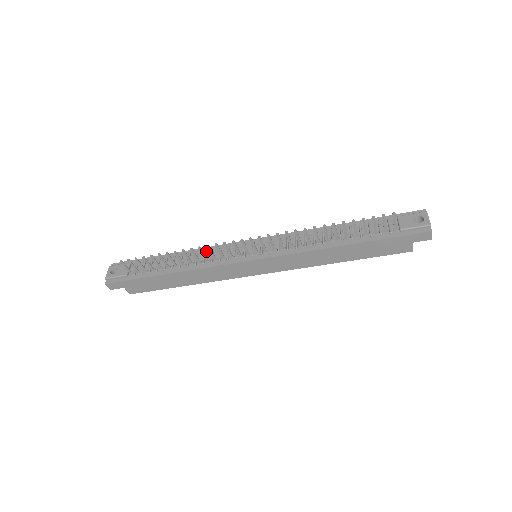
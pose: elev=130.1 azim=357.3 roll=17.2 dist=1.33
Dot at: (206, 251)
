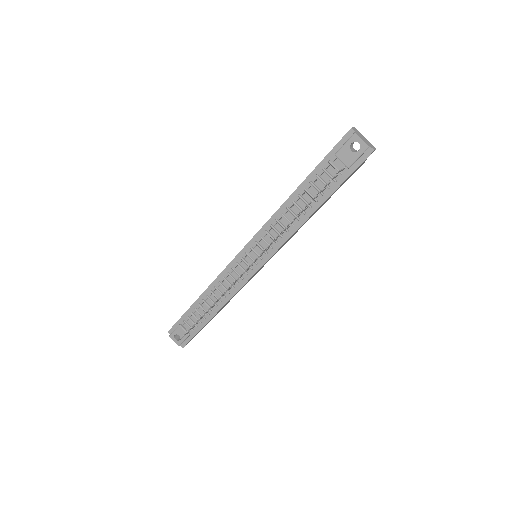
Dot at: (220, 282)
